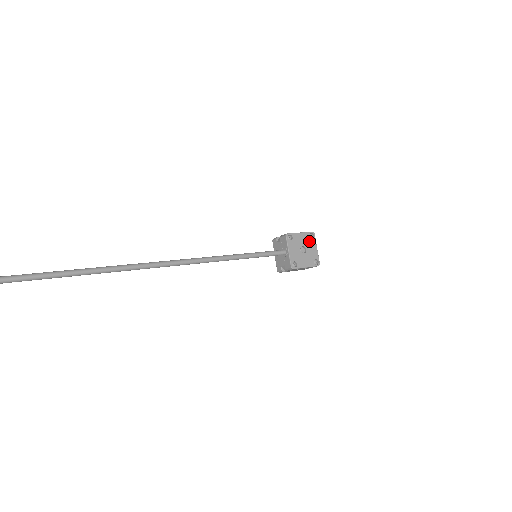
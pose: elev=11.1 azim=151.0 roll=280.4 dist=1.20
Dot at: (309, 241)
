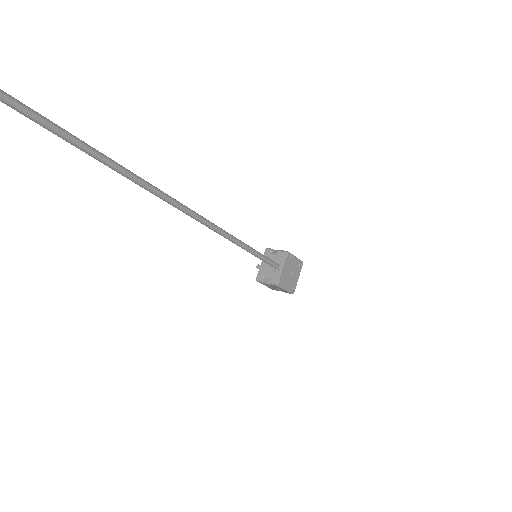
Dot at: (297, 268)
